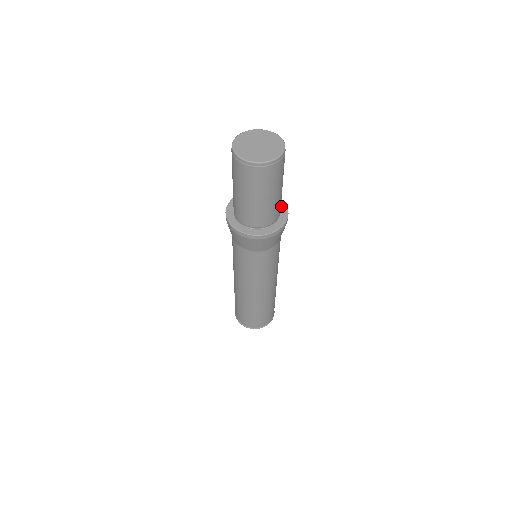
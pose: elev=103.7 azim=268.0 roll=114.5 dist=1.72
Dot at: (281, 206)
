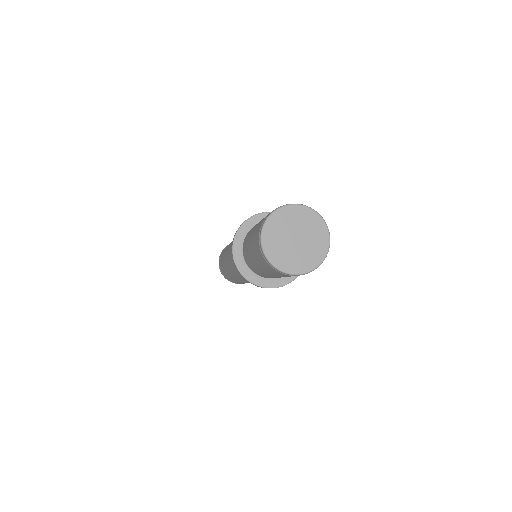
Dot at: occluded
